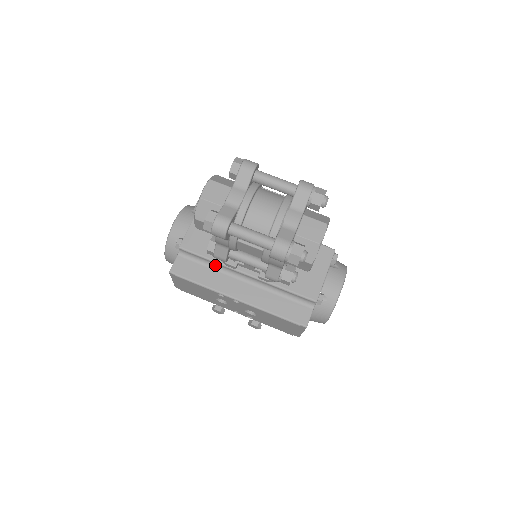
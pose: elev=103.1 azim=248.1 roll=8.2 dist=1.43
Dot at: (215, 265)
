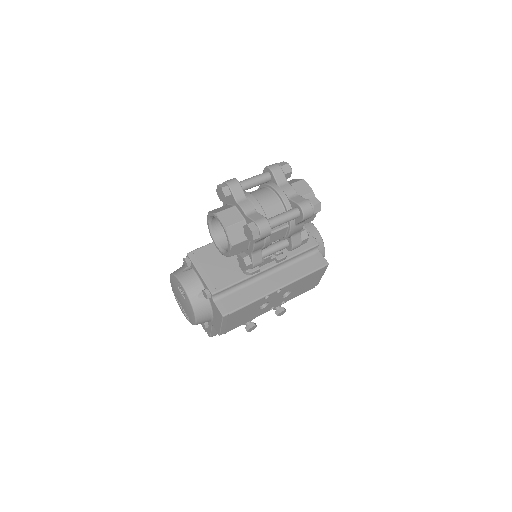
Dot at: (244, 283)
